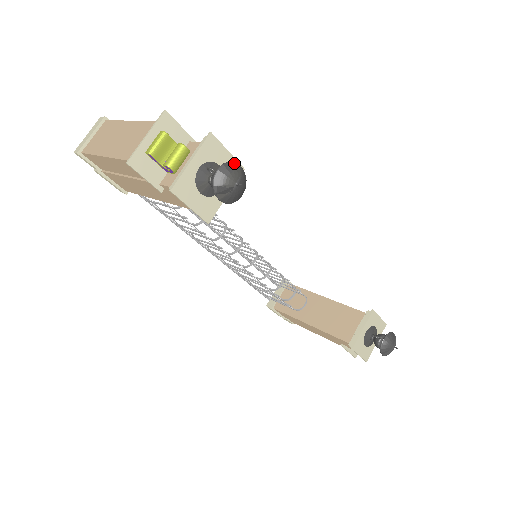
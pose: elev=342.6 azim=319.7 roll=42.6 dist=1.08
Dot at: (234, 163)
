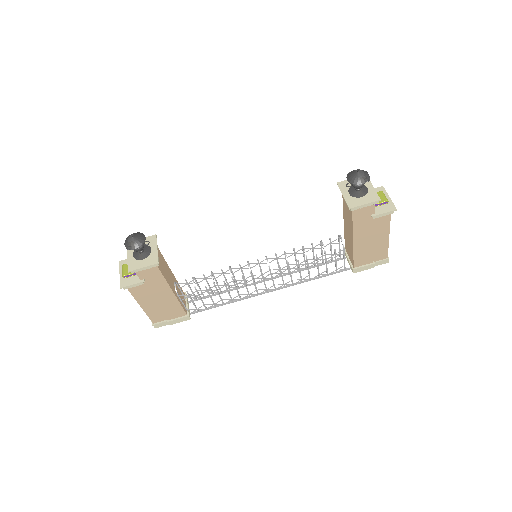
Dot at: (130, 235)
